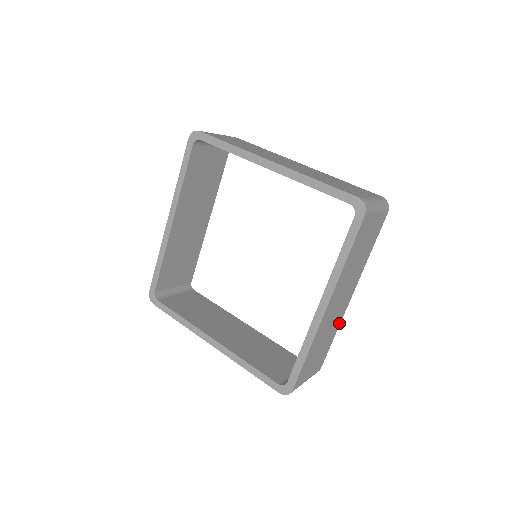
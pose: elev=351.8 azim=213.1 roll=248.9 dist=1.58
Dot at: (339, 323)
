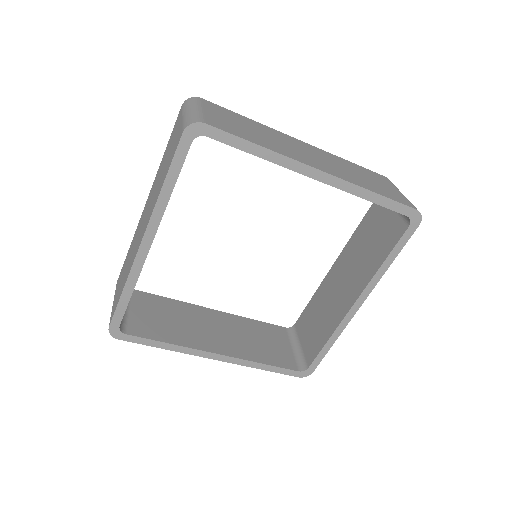
Dot at: occluded
